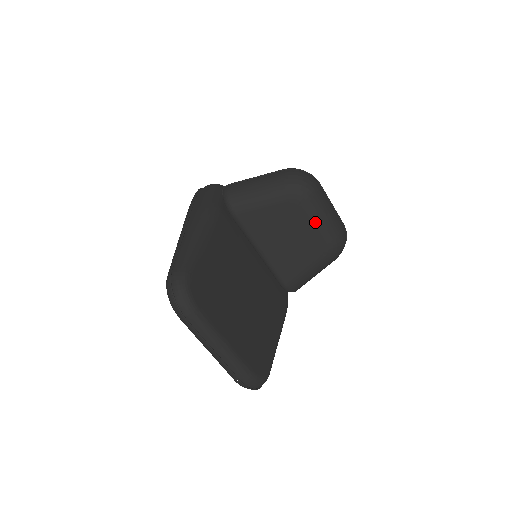
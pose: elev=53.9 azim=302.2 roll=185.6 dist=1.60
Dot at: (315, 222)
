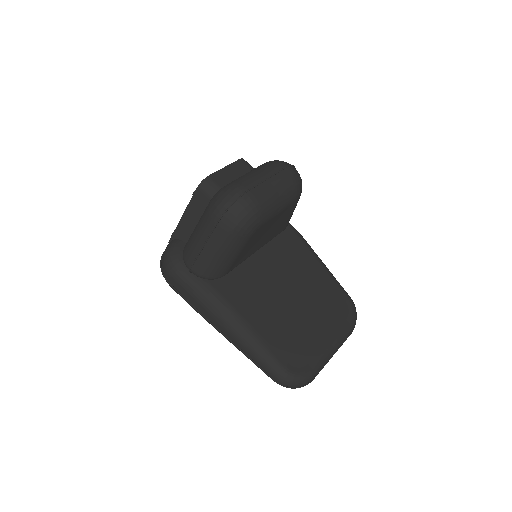
Dot at: (277, 211)
